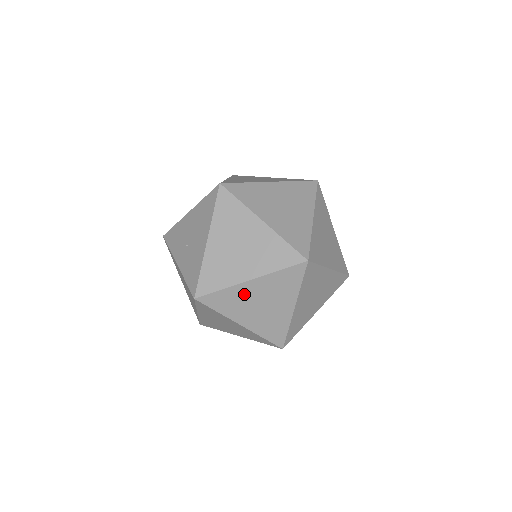
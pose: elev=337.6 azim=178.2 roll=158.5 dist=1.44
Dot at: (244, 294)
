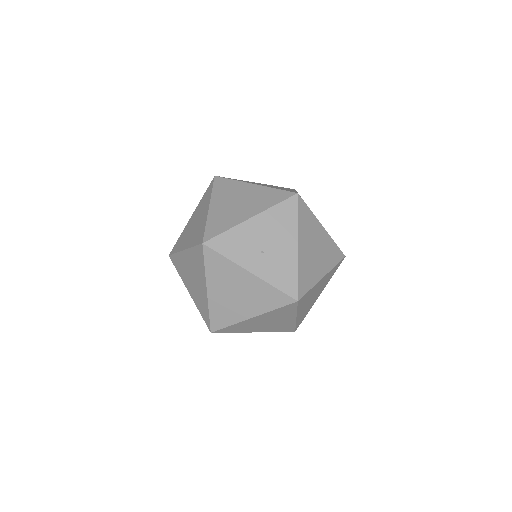
Dot at: (314, 290)
